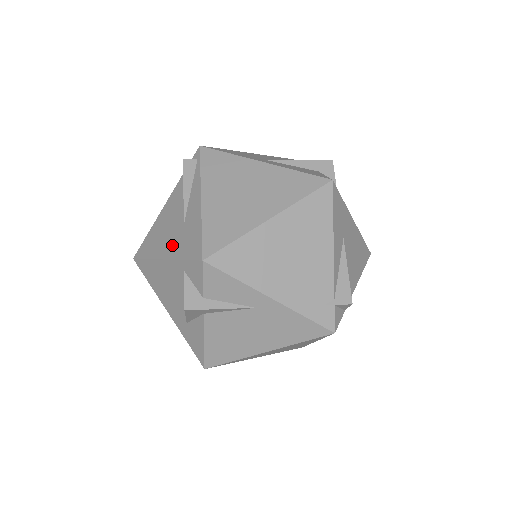
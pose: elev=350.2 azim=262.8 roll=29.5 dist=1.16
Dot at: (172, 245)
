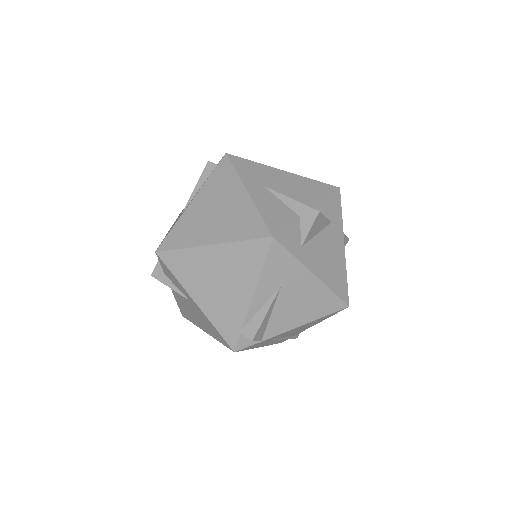
Dot at: occluded
